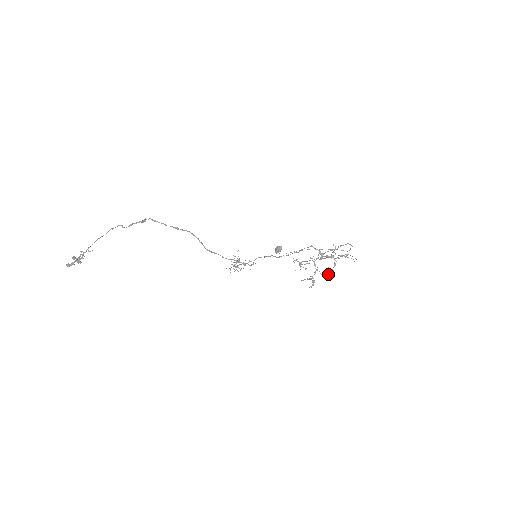
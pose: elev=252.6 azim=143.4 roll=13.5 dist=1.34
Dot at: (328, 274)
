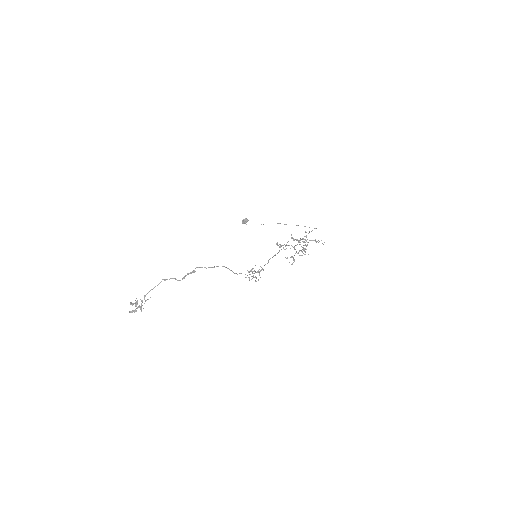
Dot at: (302, 252)
